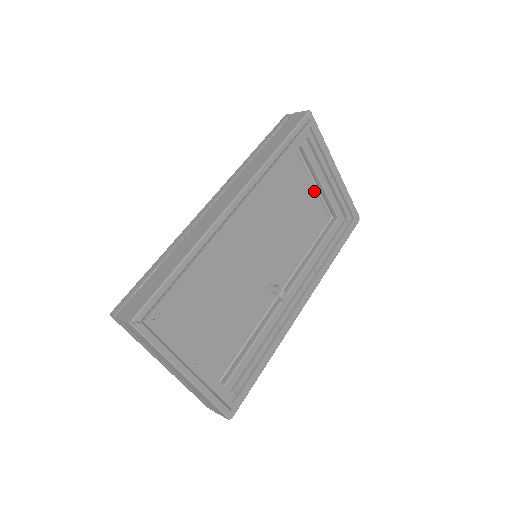
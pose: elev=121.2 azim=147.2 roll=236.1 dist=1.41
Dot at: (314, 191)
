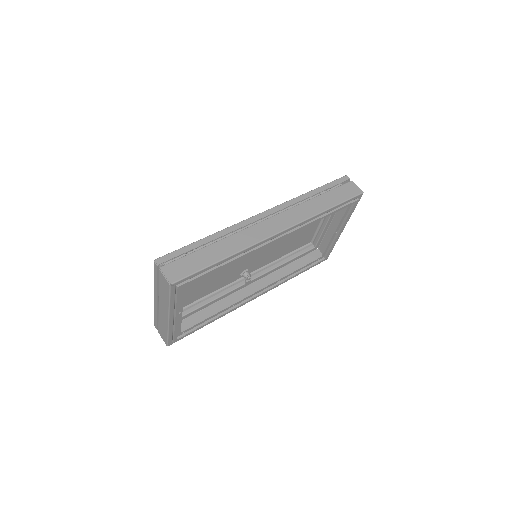
Dot at: (317, 224)
